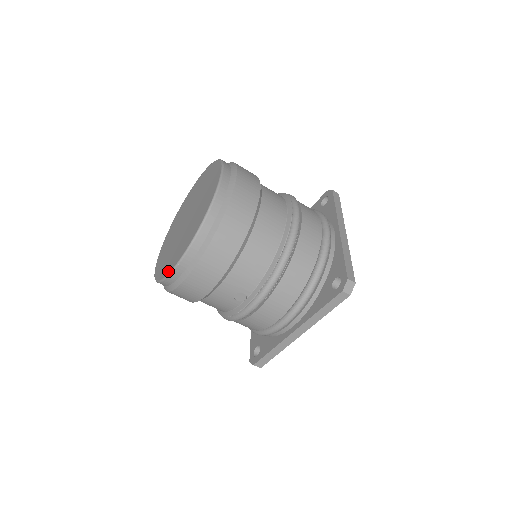
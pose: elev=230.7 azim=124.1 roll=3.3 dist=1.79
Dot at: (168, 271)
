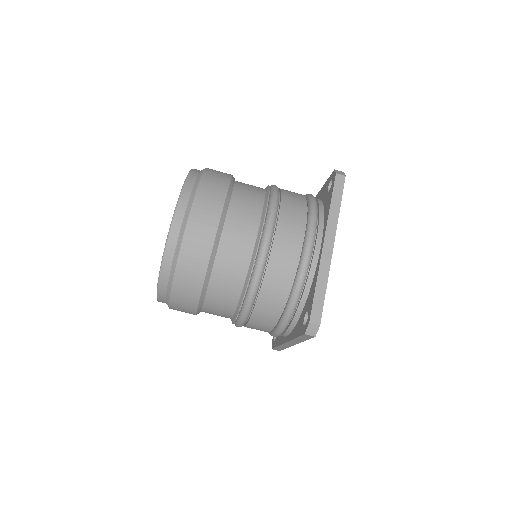
Dot at: occluded
